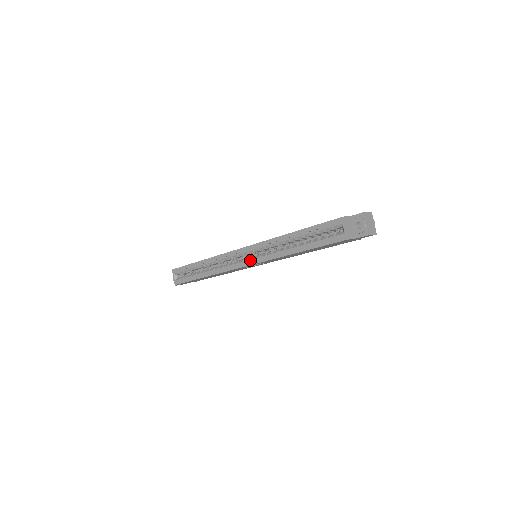
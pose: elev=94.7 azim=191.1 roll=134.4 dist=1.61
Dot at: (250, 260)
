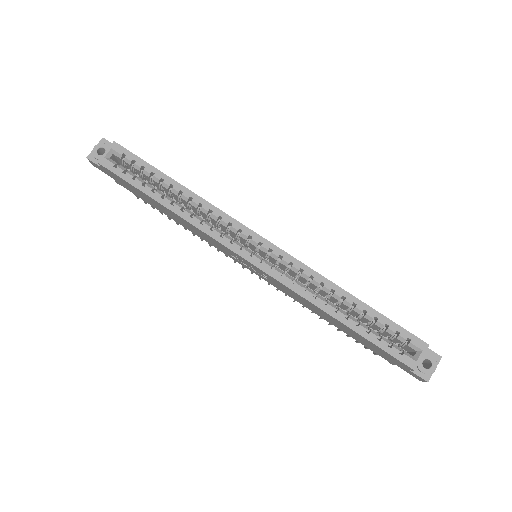
Dot at: (265, 264)
